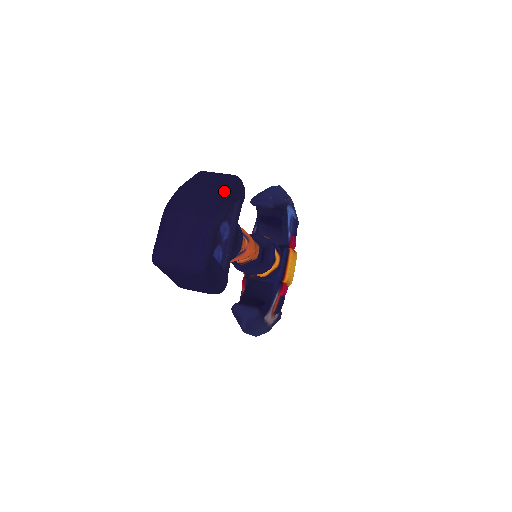
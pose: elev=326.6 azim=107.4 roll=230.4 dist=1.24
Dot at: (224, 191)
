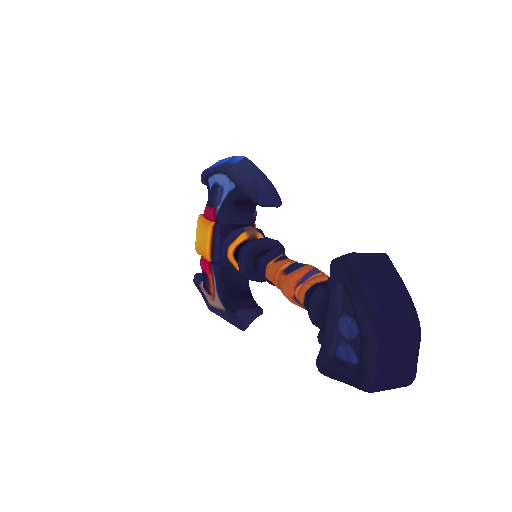
Dot at: (407, 290)
